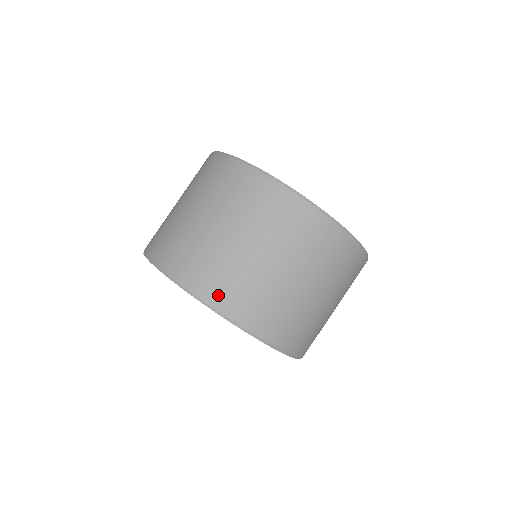
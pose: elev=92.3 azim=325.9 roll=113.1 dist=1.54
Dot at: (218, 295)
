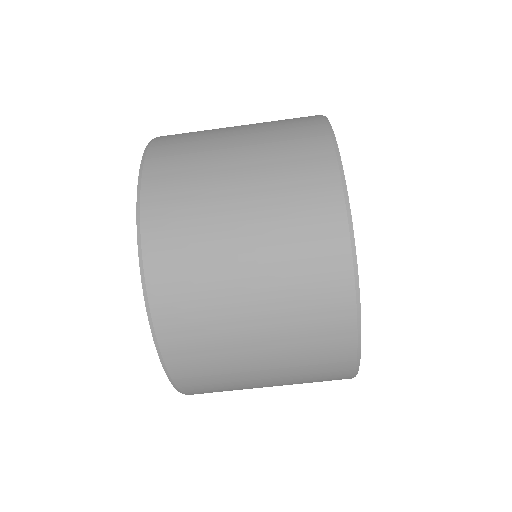
Dot at: (183, 366)
